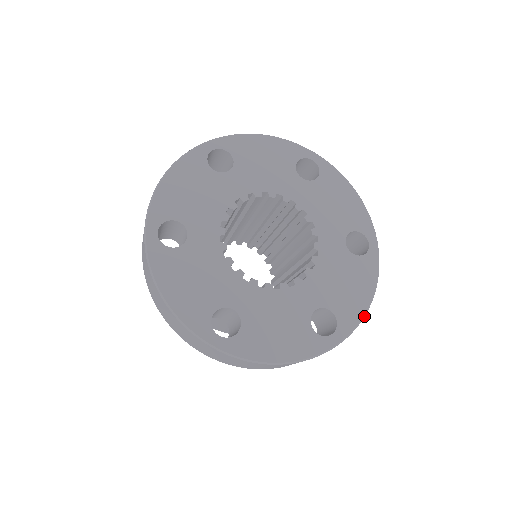
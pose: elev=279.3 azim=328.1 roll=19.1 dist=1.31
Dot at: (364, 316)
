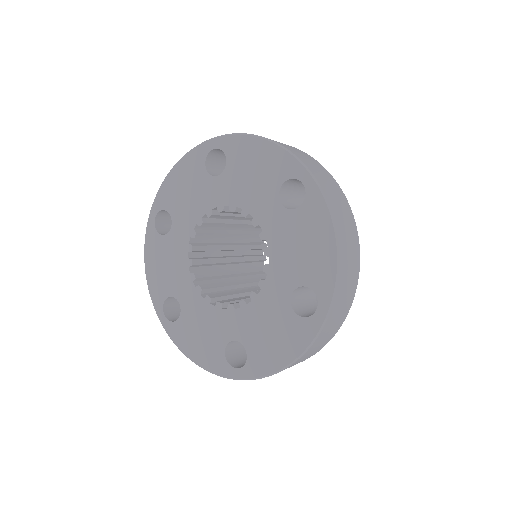
Dot at: occluded
